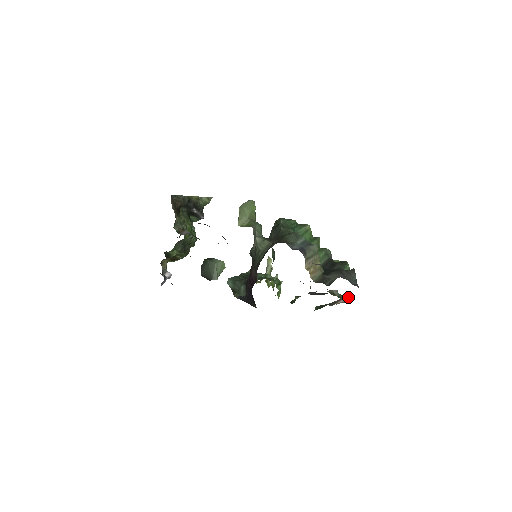
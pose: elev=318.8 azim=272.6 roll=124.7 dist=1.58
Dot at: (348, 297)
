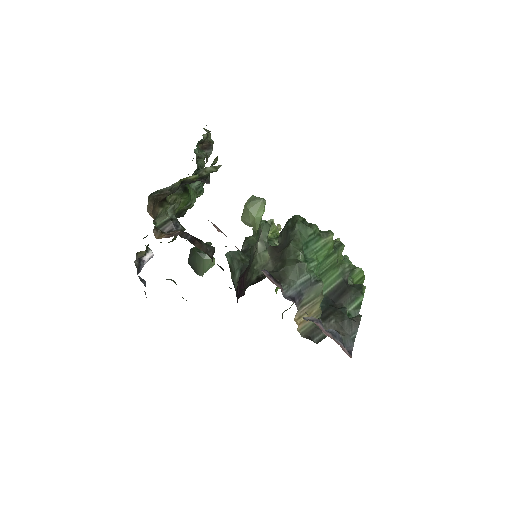
Dot at: occluded
